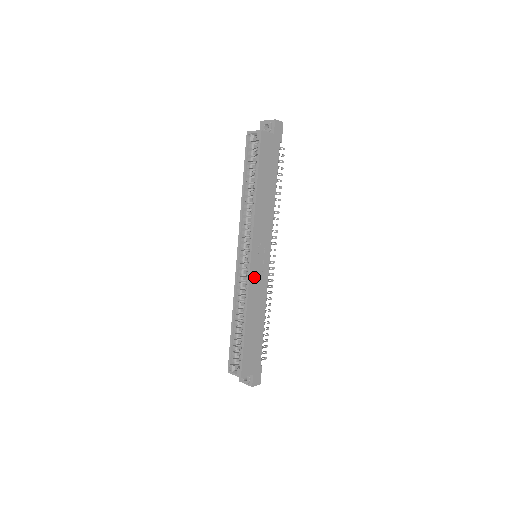
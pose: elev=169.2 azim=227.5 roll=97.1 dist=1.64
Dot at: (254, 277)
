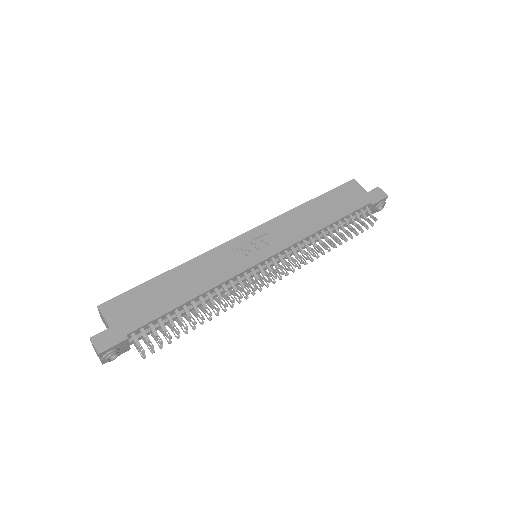
Dot at: (229, 250)
